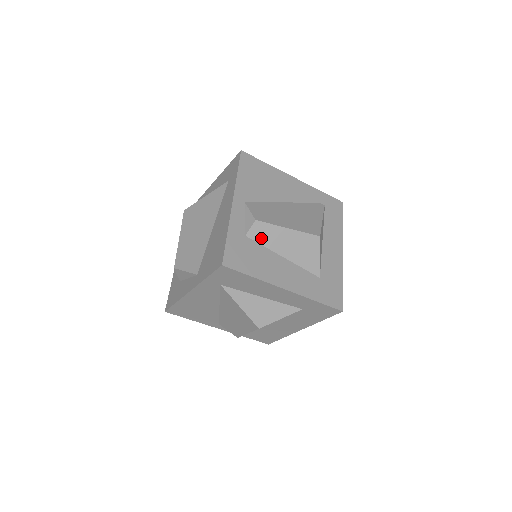
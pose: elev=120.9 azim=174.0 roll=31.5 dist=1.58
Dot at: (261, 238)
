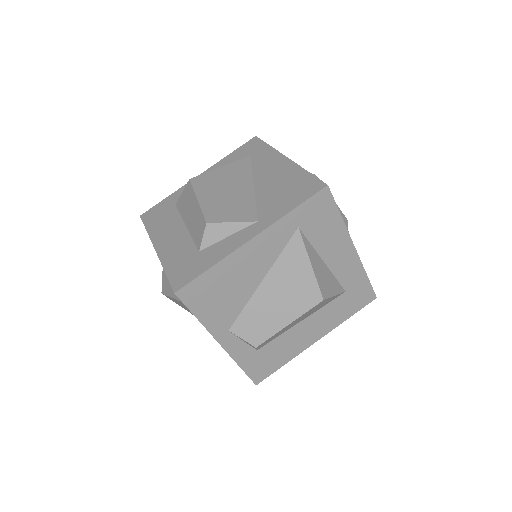
Dot at: occluded
